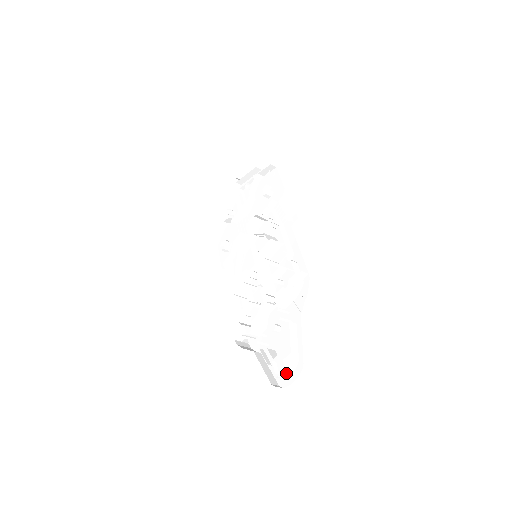
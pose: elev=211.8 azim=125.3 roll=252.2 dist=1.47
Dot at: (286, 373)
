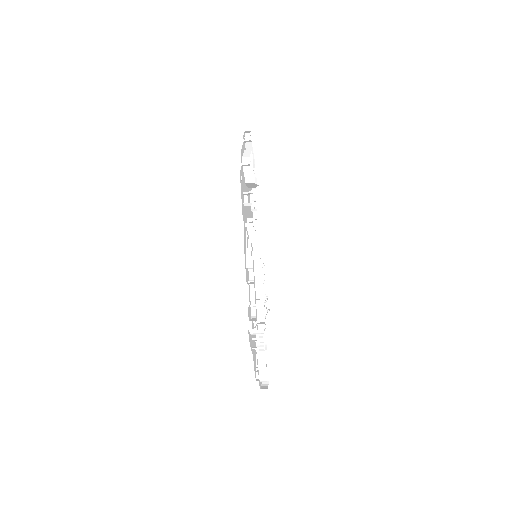
Dot at: occluded
